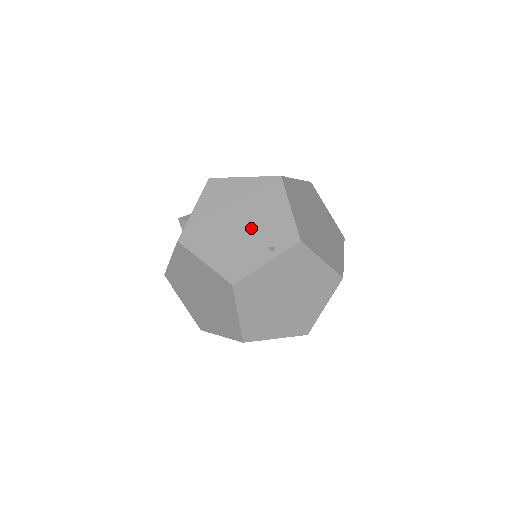
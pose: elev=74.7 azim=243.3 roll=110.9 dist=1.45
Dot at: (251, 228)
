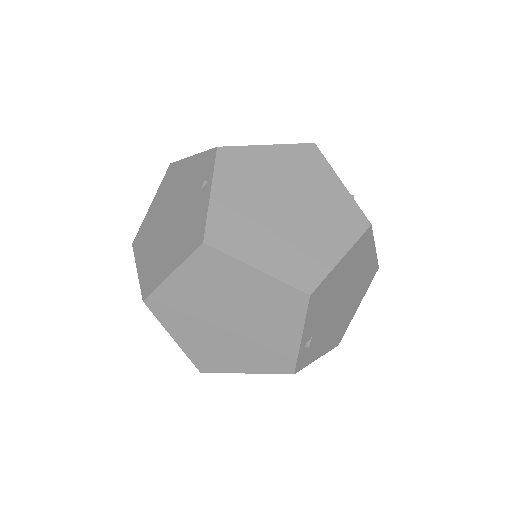
Dot at: (180, 205)
